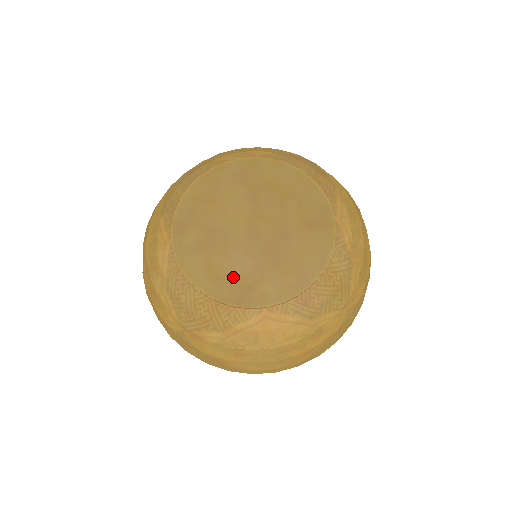
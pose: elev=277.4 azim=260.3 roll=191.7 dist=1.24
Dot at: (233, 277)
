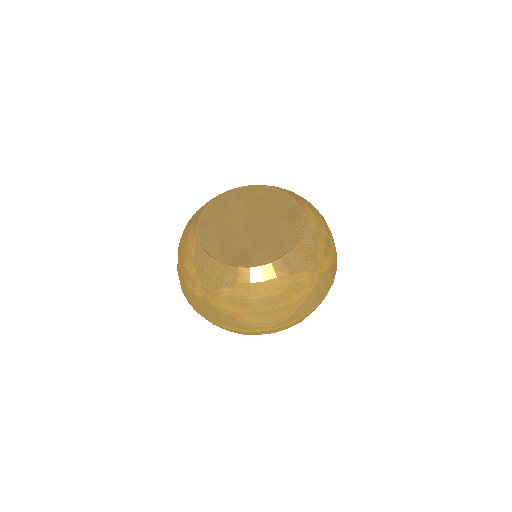
Dot at: (238, 250)
